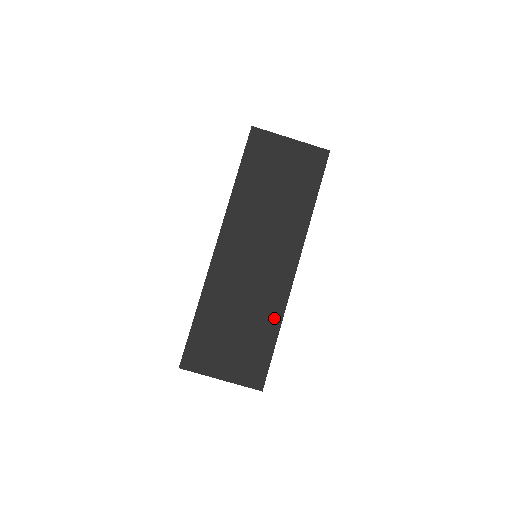
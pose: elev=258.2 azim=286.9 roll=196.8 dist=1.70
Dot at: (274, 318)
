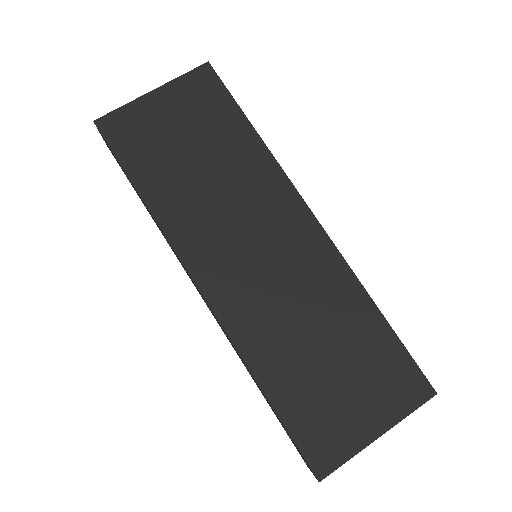
Dot at: (356, 298)
